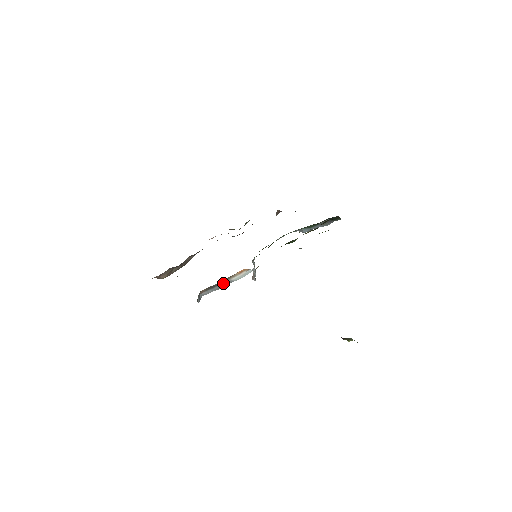
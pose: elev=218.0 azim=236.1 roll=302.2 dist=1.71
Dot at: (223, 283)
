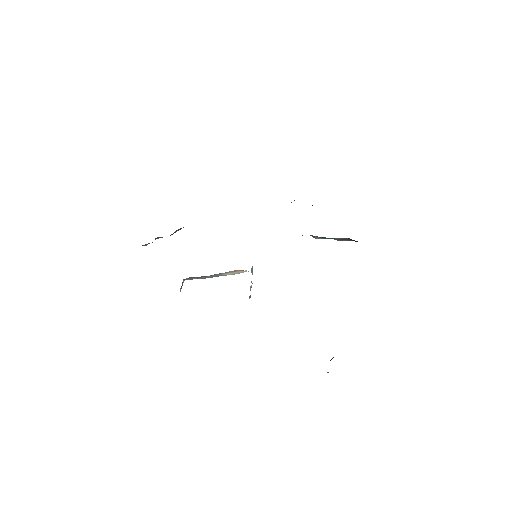
Dot at: (212, 275)
